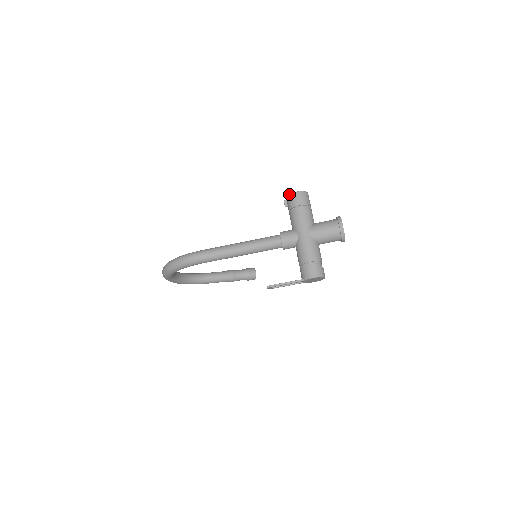
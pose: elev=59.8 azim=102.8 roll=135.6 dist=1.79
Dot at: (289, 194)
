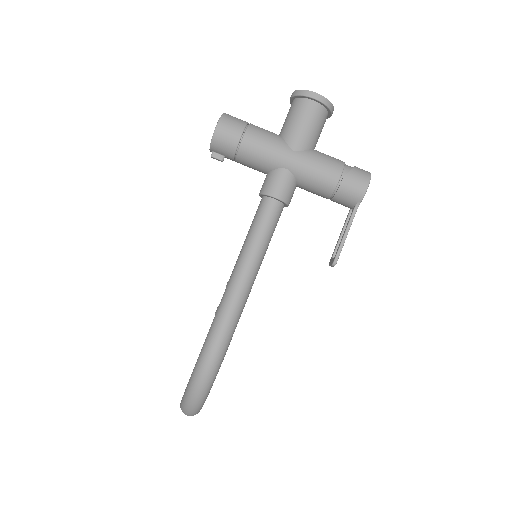
Dot at: (211, 140)
